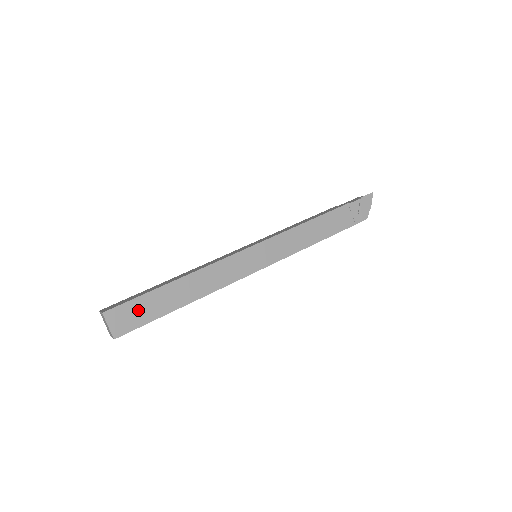
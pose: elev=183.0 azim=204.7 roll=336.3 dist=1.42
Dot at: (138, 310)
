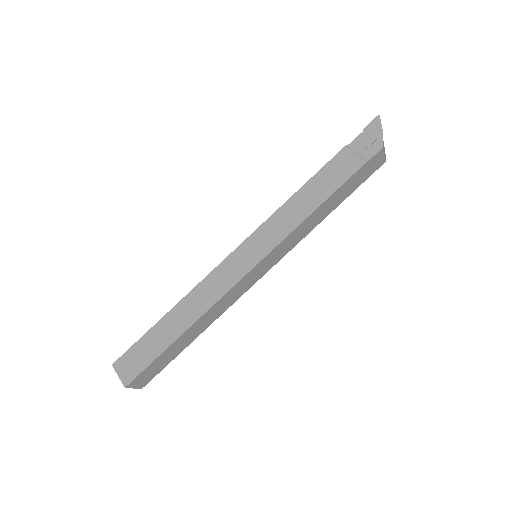
Dot at: (140, 353)
